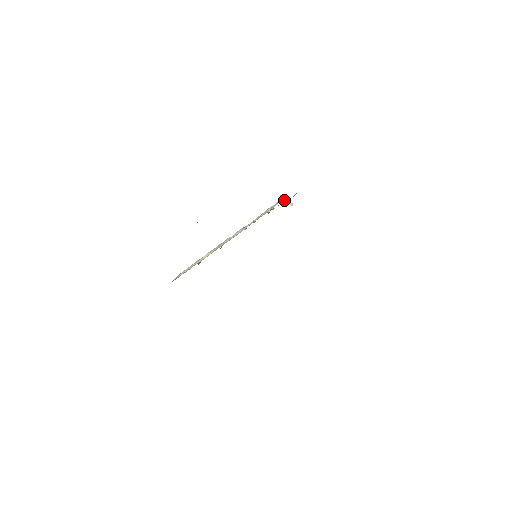
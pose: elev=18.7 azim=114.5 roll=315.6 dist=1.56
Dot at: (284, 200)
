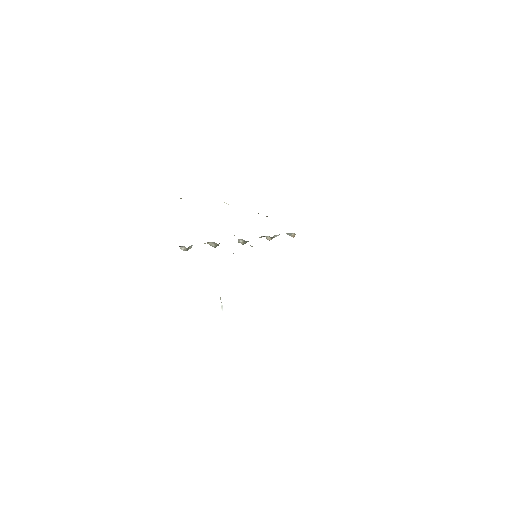
Dot at: (288, 234)
